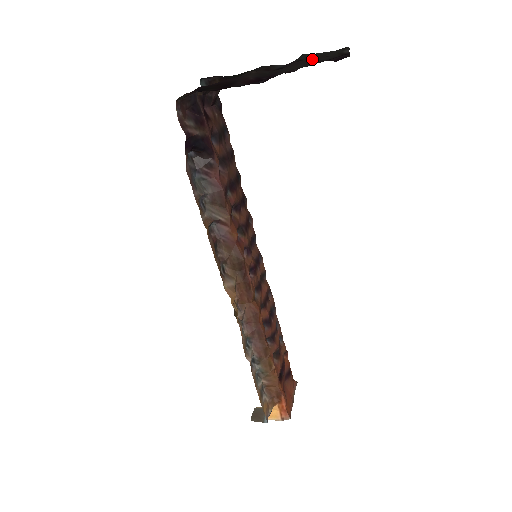
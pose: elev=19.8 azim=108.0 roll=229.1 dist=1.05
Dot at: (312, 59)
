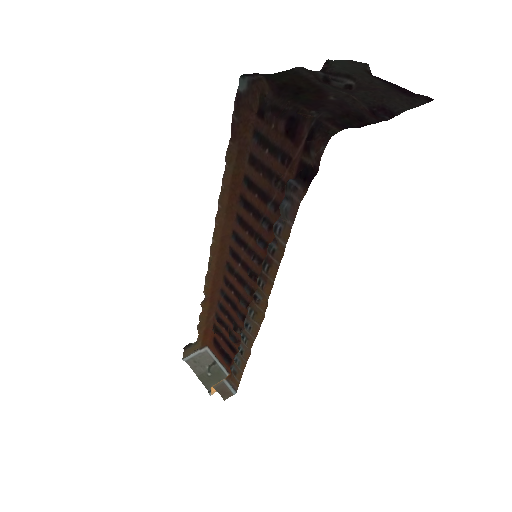
Dot at: (385, 87)
